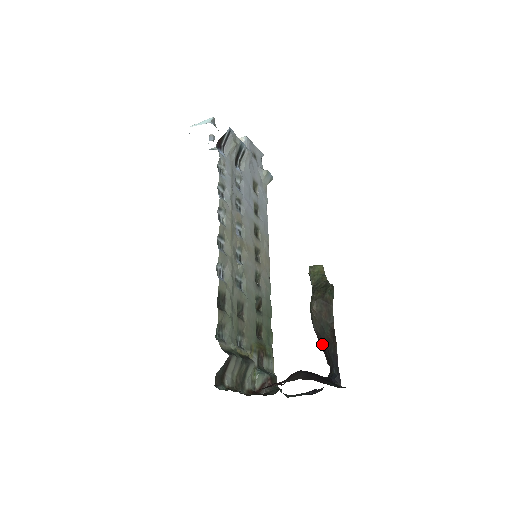
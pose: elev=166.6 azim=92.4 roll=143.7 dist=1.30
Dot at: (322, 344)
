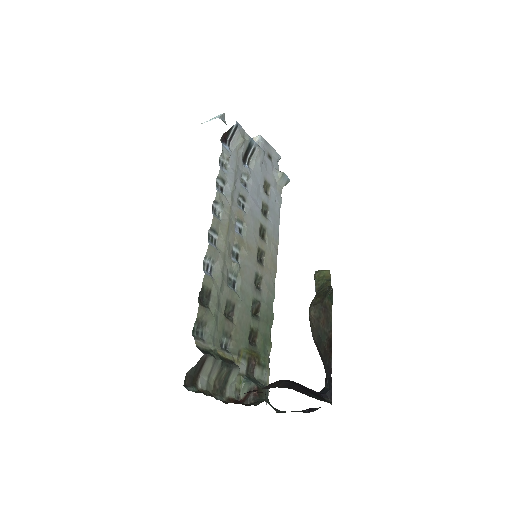
Dot at: (320, 356)
